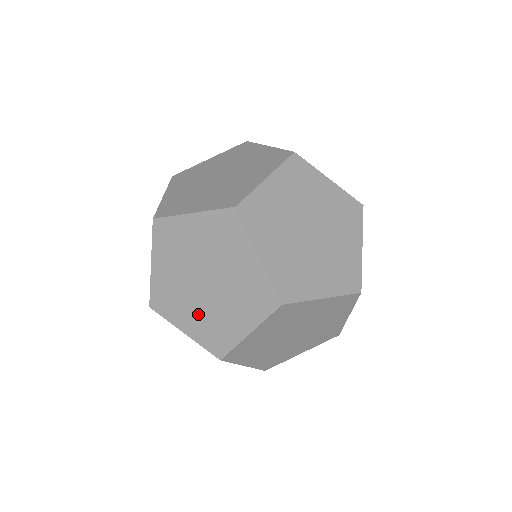
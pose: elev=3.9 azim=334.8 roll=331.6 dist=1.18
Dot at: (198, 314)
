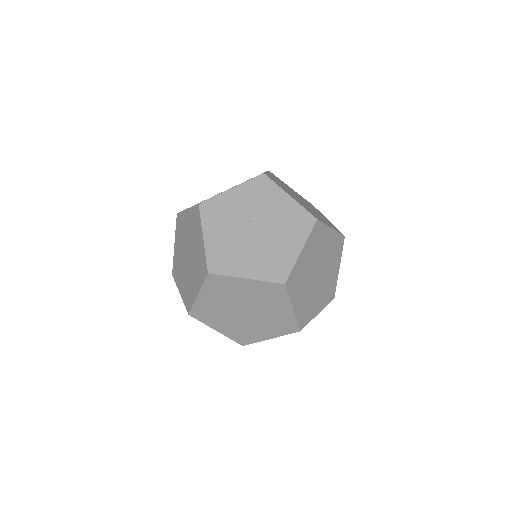
Dot at: occluded
